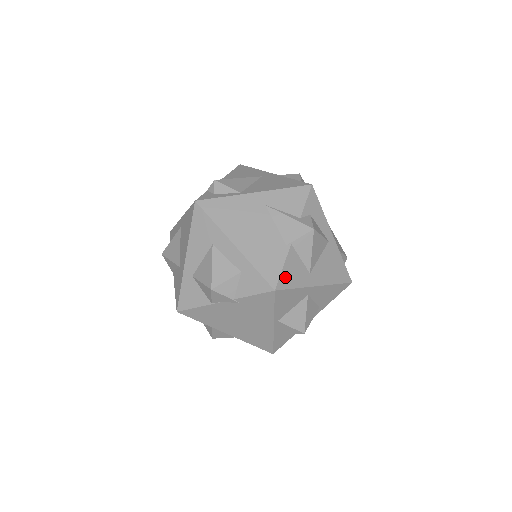
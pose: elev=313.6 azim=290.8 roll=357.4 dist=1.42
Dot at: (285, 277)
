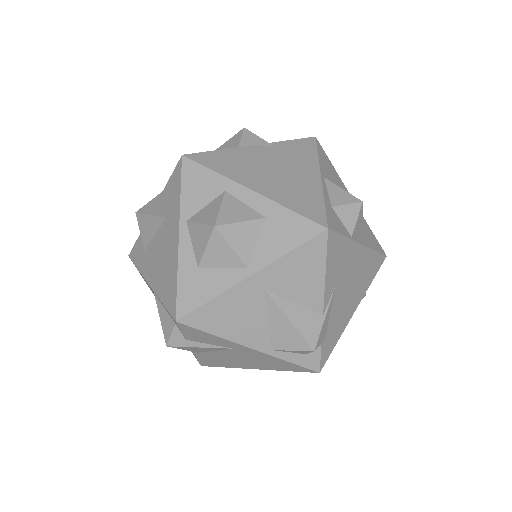
Dot at: occluded
